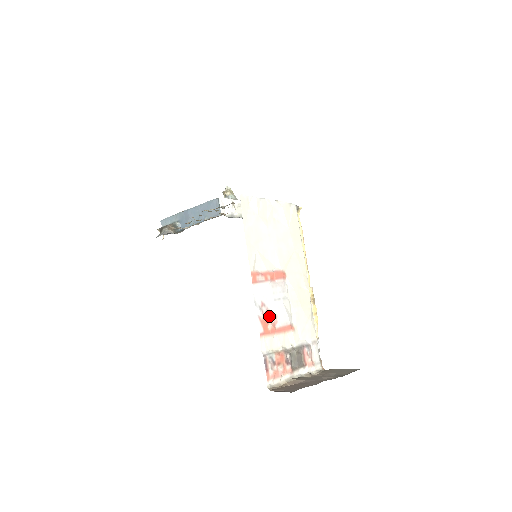
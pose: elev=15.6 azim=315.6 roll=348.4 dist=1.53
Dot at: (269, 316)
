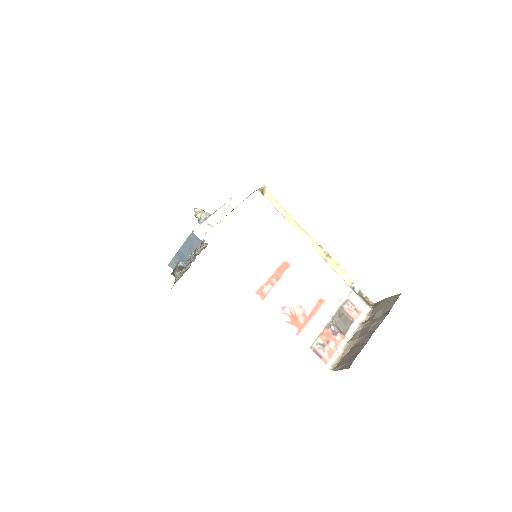
Dot at: (295, 311)
